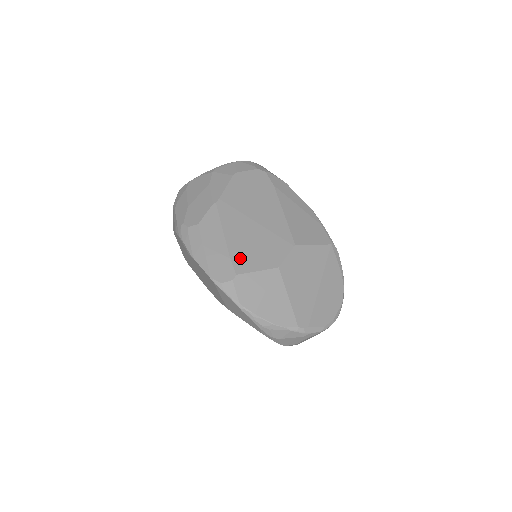
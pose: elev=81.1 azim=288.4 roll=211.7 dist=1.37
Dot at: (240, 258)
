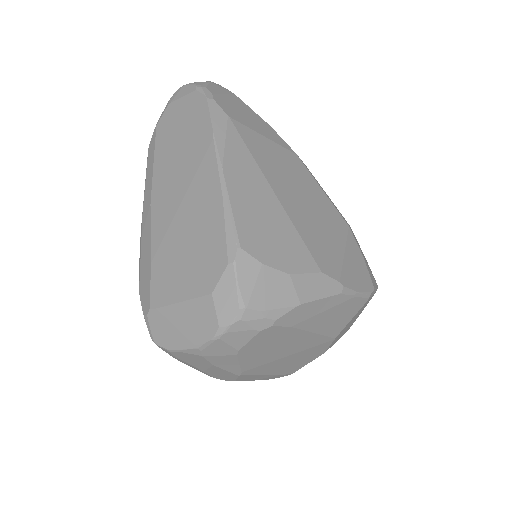
Dot at: (290, 370)
